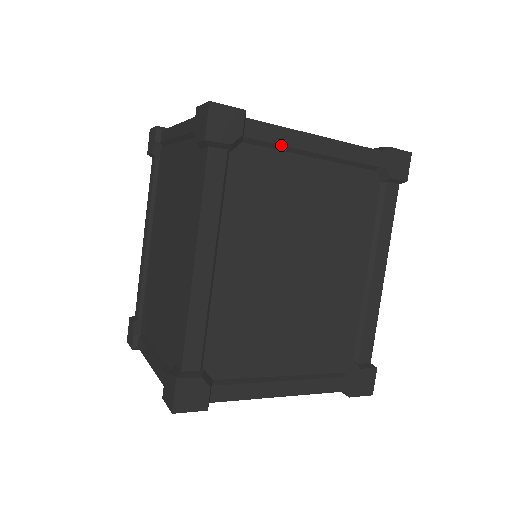
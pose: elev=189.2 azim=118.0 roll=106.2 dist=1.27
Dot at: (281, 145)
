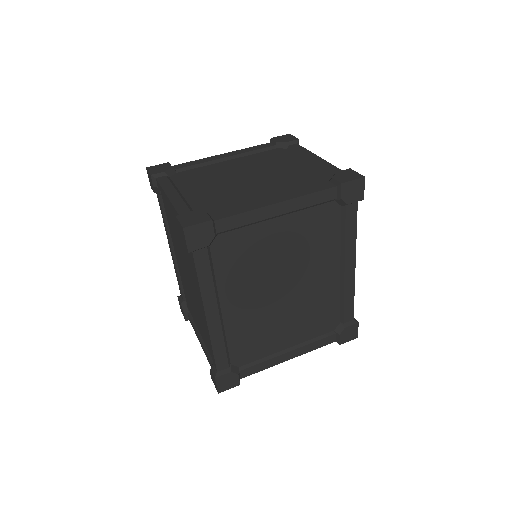
Dot at: (248, 224)
